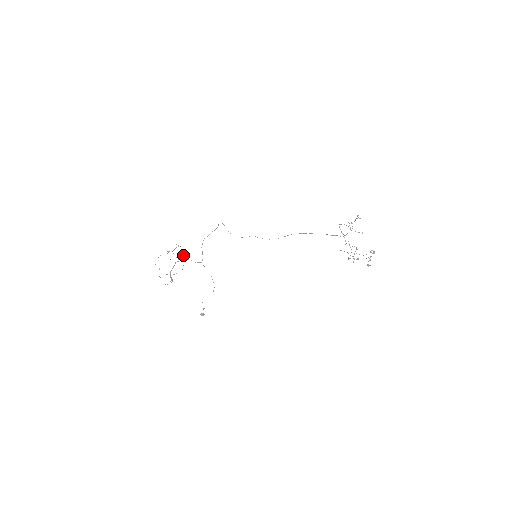
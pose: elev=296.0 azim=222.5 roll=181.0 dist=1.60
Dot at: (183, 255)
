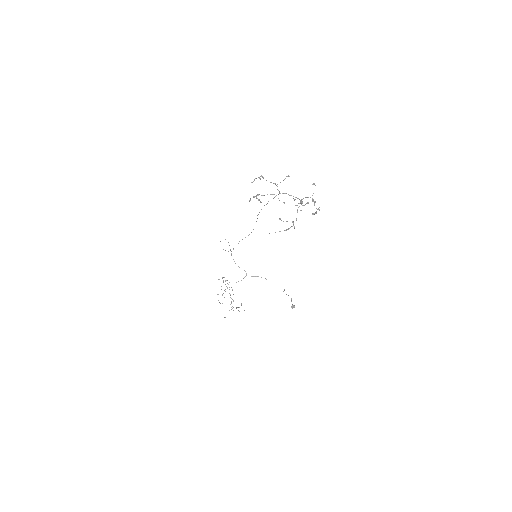
Dot at: occluded
